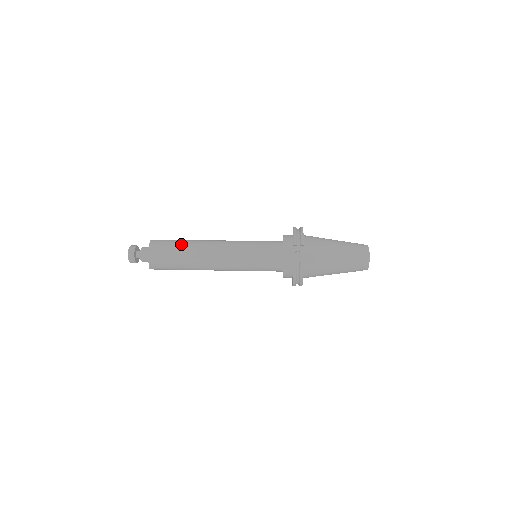
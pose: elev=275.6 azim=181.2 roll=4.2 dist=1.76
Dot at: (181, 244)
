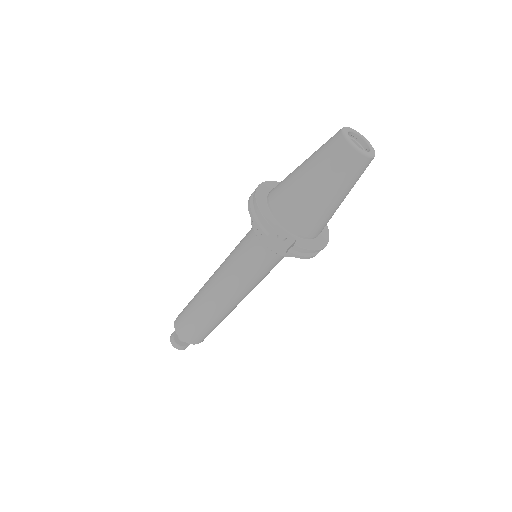
Dot at: (192, 312)
